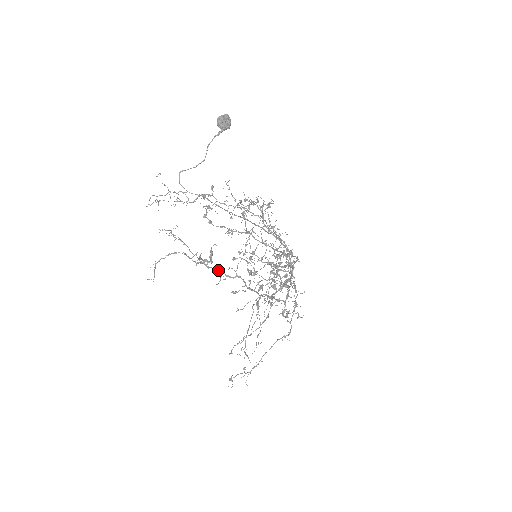
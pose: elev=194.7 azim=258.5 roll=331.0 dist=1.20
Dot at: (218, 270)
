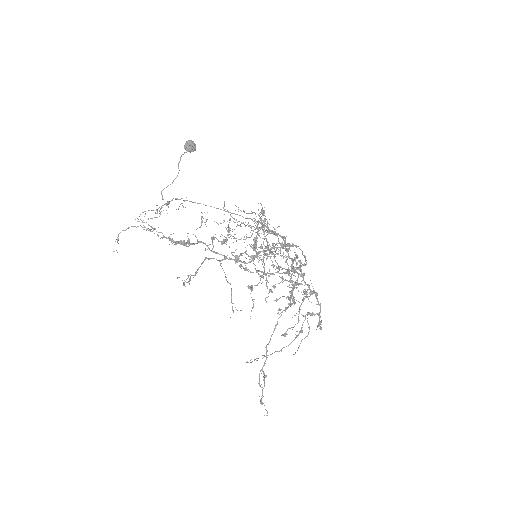
Dot at: occluded
